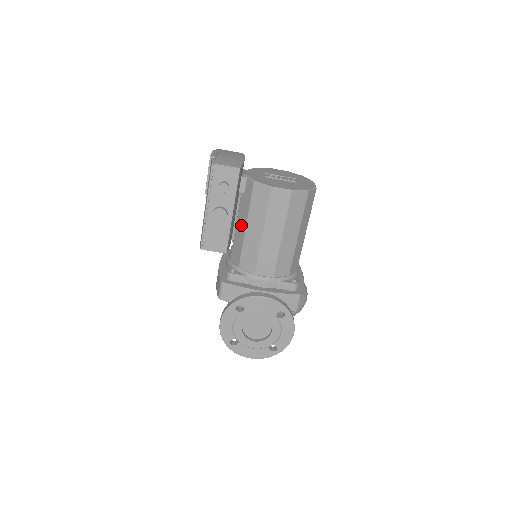
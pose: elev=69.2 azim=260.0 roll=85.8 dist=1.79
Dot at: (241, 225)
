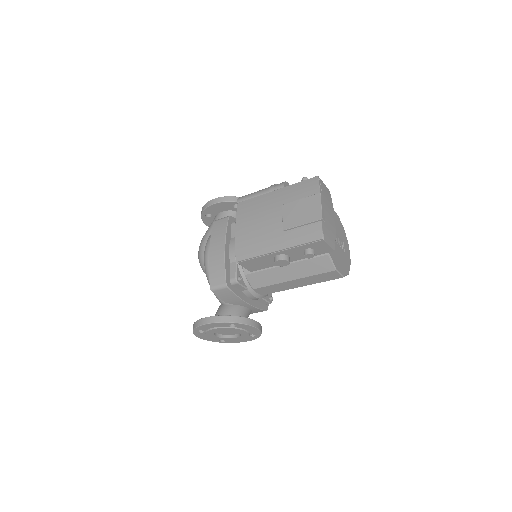
Dot at: occluded
